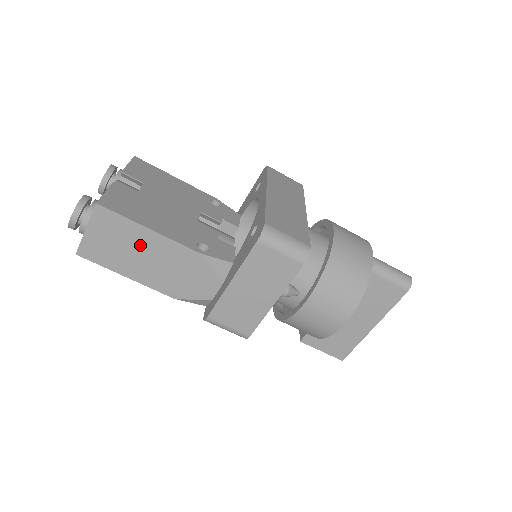
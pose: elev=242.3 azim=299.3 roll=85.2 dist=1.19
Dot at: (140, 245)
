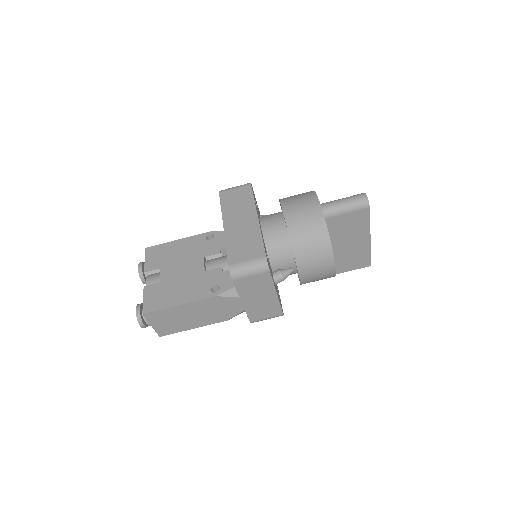
Dot at: (183, 314)
